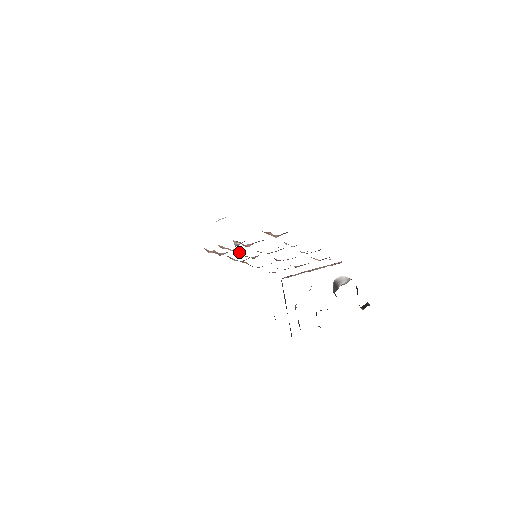
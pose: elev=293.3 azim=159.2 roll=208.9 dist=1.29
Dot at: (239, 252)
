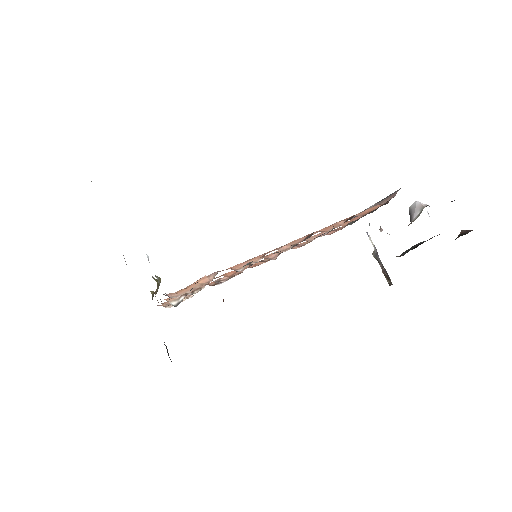
Dot at: (213, 281)
